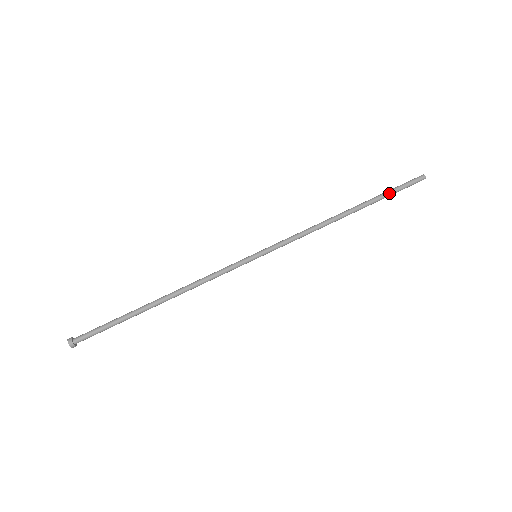
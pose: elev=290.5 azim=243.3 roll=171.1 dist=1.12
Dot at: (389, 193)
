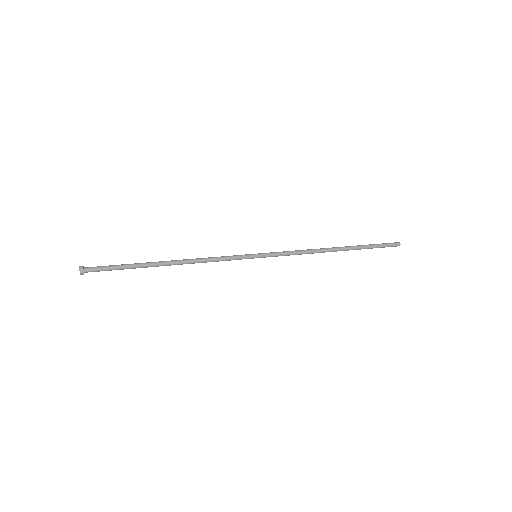
Dot at: (370, 245)
